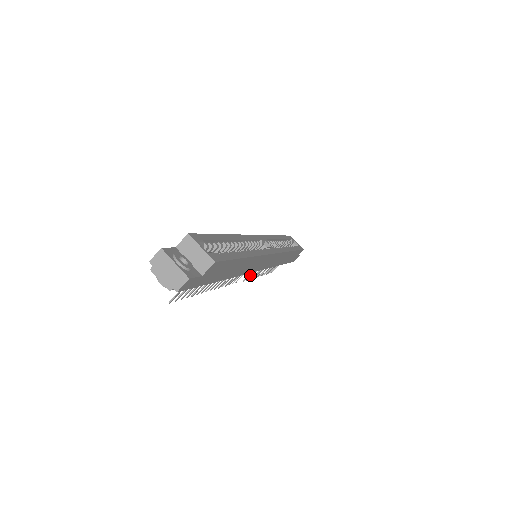
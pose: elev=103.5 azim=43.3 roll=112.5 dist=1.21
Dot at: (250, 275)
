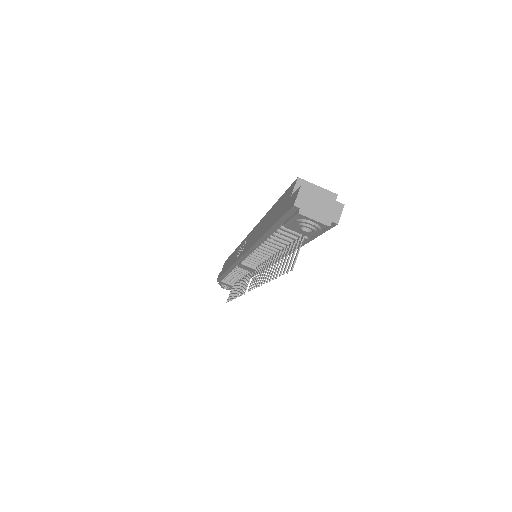
Dot at: (245, 287)
